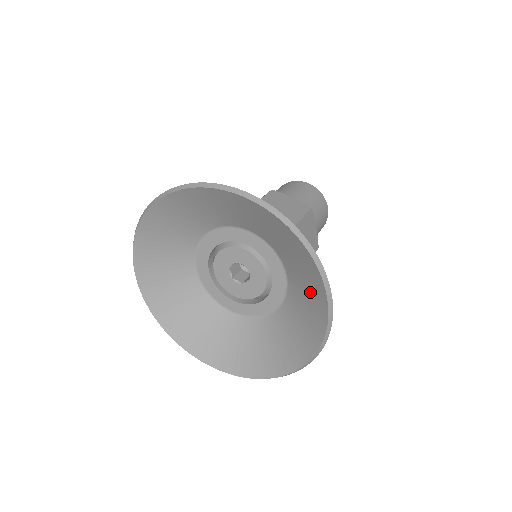
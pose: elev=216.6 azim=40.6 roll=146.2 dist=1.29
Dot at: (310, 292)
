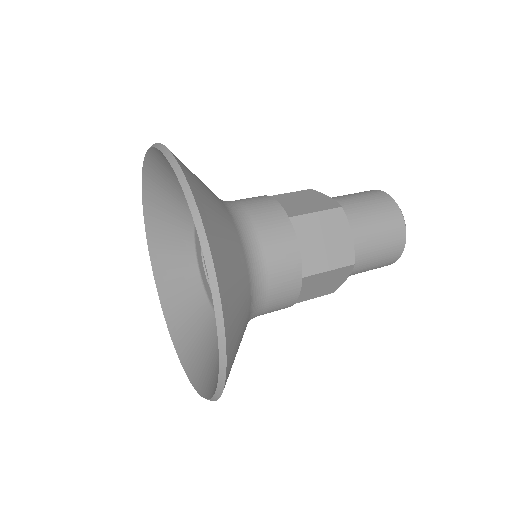
Dot at: occluded
